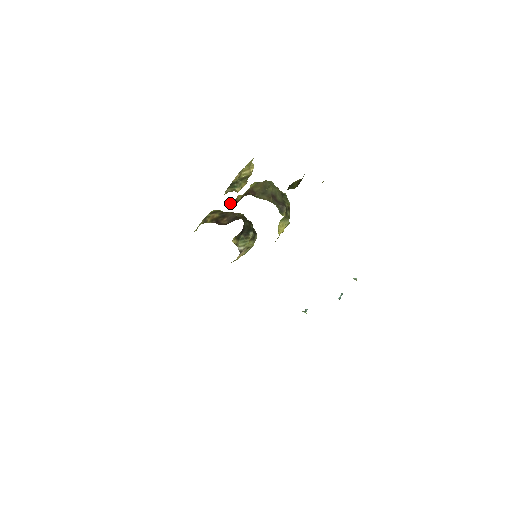
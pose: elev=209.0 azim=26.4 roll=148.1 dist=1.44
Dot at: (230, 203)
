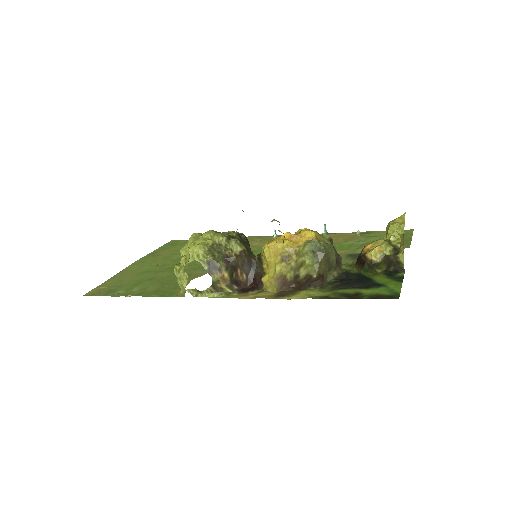
Dot at: (283, 287)
